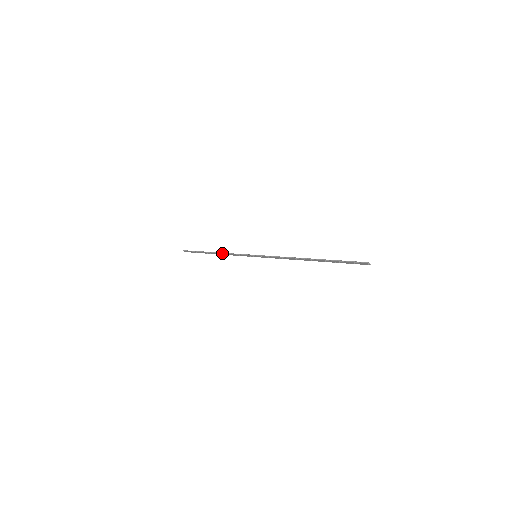
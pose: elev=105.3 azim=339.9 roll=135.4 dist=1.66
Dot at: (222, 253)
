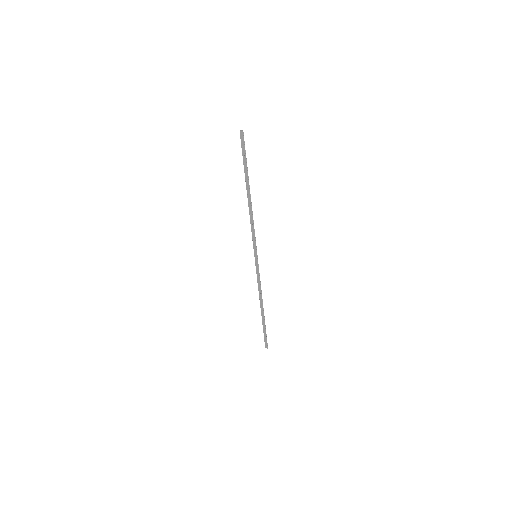
Dot at: (259, 296)
